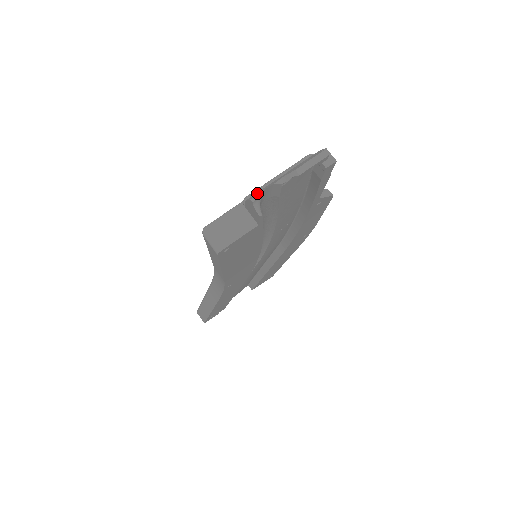
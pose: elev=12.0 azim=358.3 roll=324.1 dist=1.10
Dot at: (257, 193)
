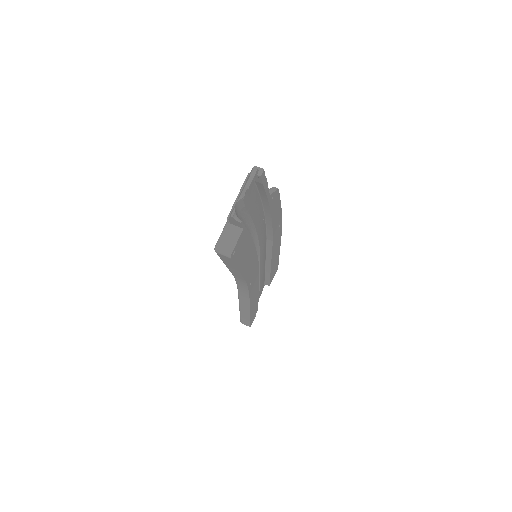
Dot at: (232, 211)
